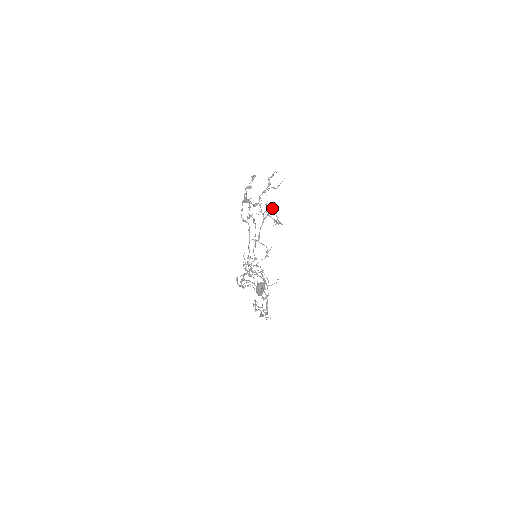
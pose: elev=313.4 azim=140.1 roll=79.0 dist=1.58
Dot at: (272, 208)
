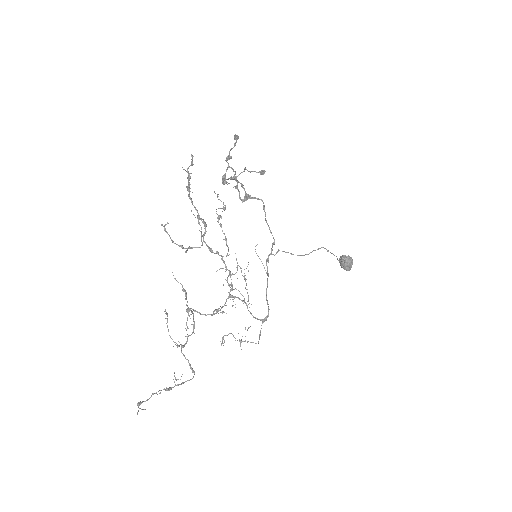
Dot at: (197, 216)
